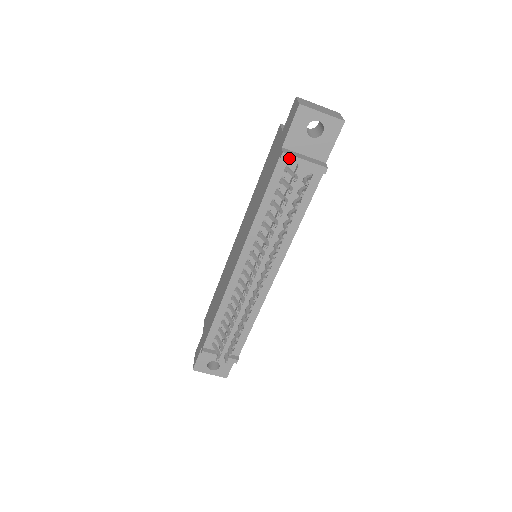
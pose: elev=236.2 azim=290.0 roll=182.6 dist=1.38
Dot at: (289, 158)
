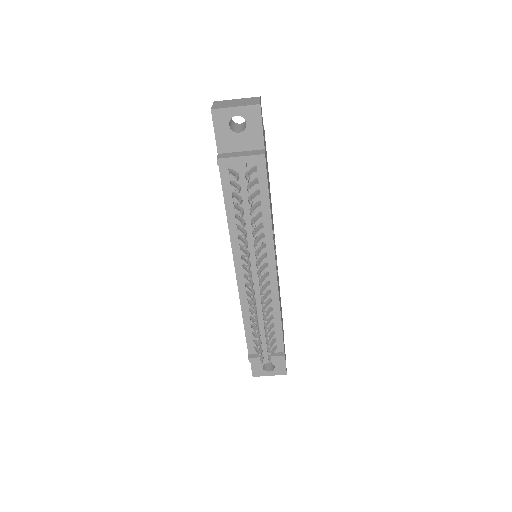
Dot at: (225, 161)
